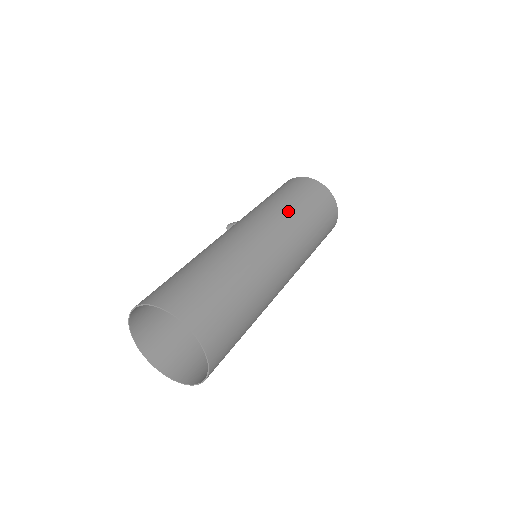
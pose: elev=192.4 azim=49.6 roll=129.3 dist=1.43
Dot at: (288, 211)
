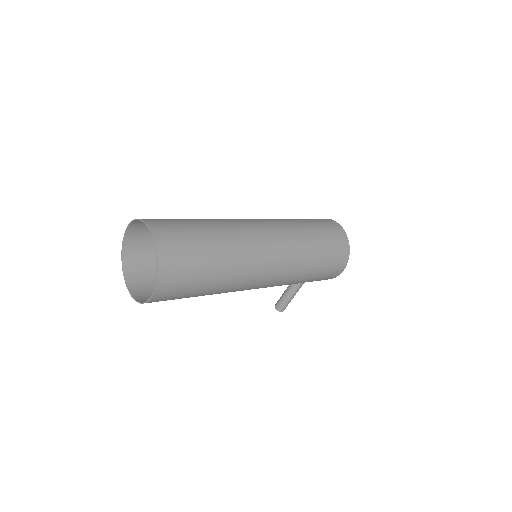
Dot at: occluded
